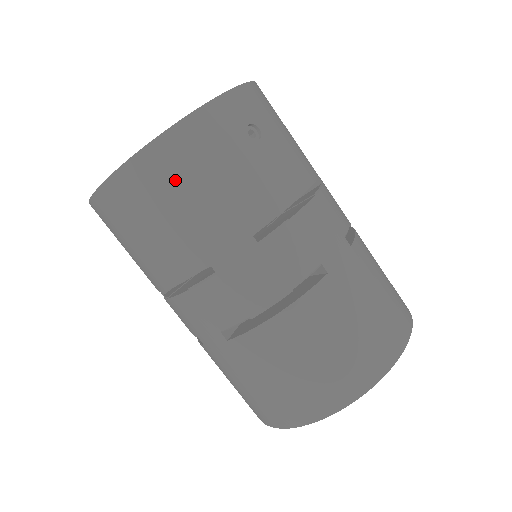
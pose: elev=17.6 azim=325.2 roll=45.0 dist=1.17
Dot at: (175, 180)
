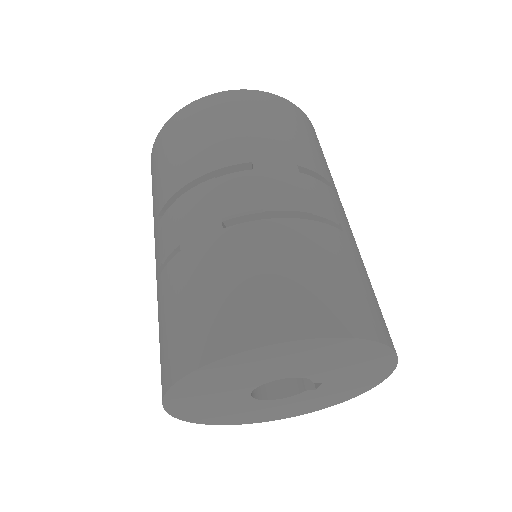
Dot at: (260, 111)
